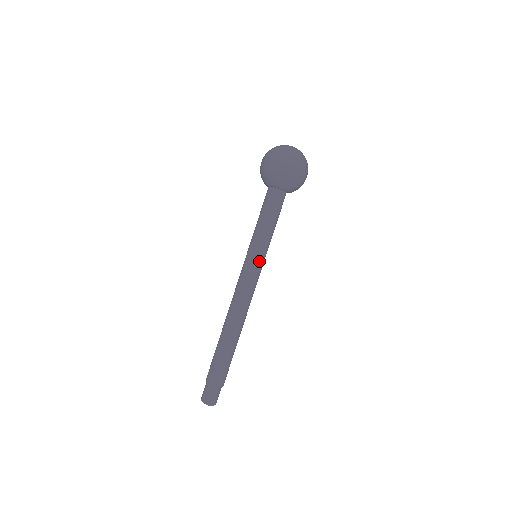
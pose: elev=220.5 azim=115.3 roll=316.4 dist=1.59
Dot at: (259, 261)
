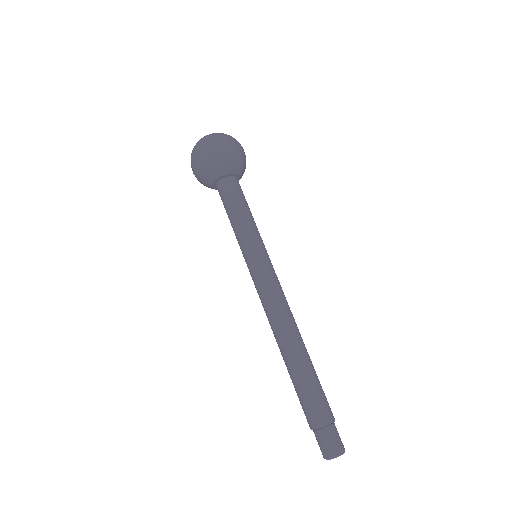
Dot at: (257, 257)
